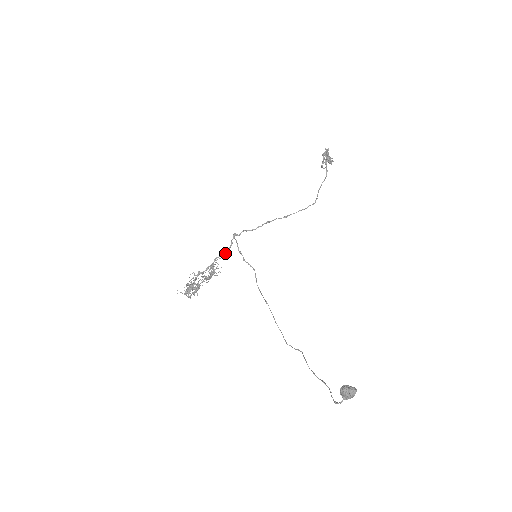
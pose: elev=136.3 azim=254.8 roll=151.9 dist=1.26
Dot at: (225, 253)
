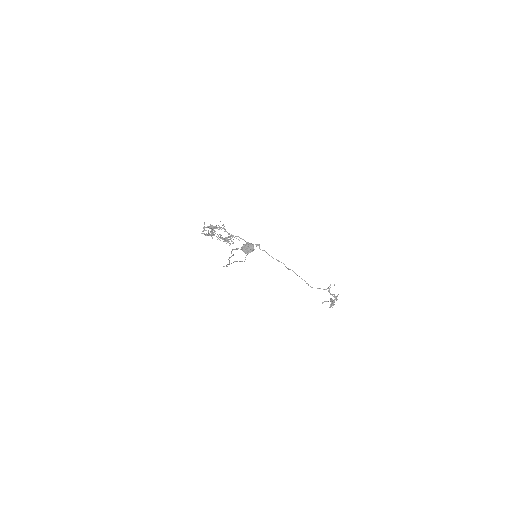
Dot at: (245, 241)
